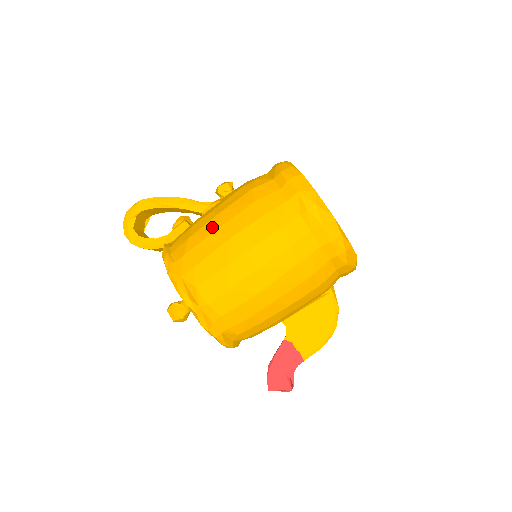
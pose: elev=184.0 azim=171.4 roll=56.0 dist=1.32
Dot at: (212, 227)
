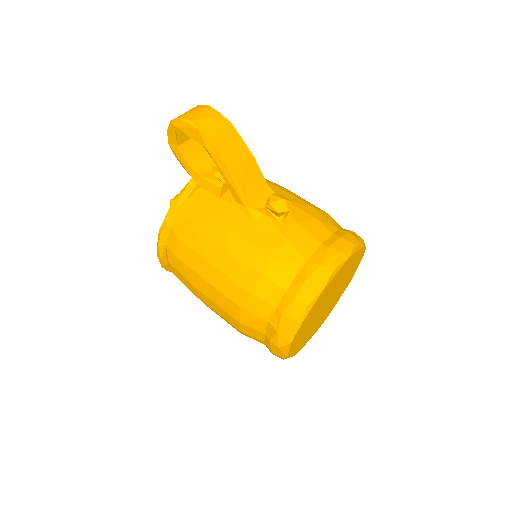
Dot at: (209, 255)
